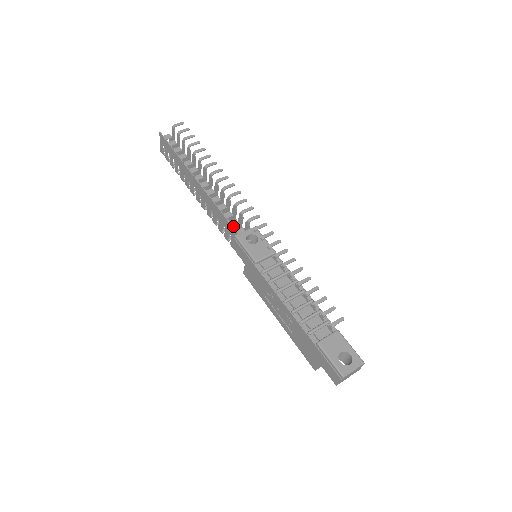
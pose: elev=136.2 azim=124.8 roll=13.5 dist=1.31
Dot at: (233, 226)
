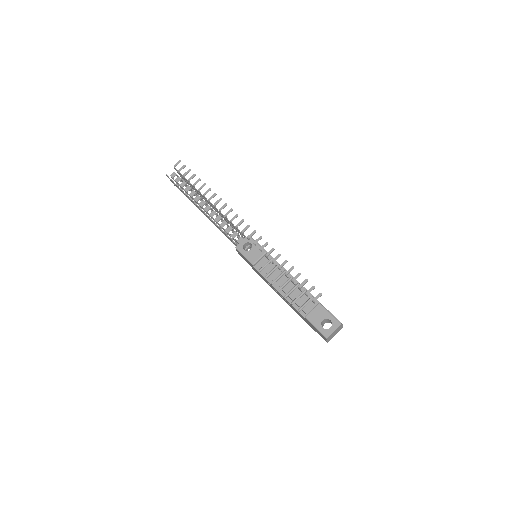
Dot at: occluded
